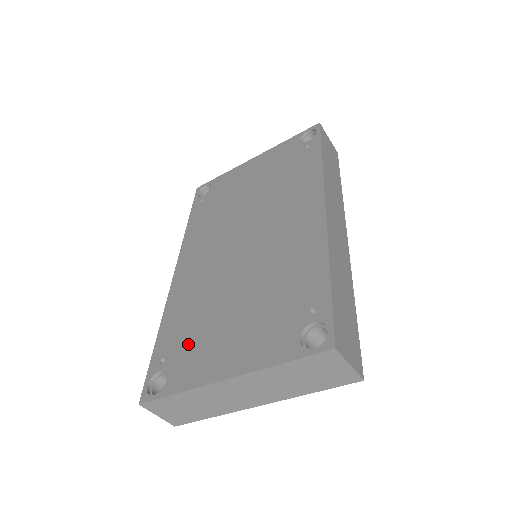
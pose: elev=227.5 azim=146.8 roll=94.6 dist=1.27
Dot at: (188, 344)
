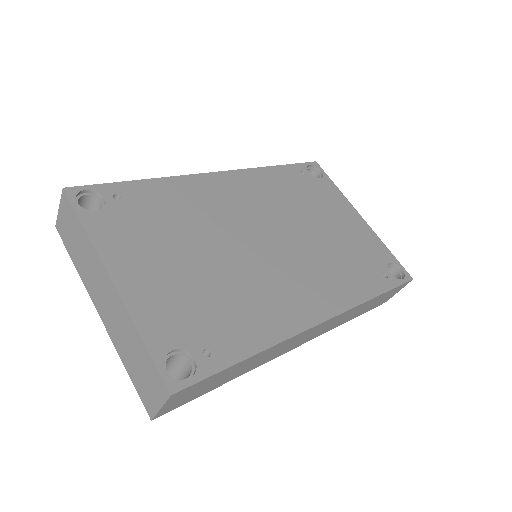
Dot at: (141, 220)
